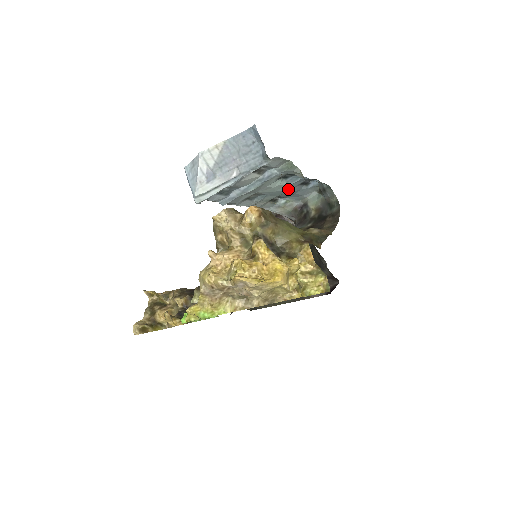
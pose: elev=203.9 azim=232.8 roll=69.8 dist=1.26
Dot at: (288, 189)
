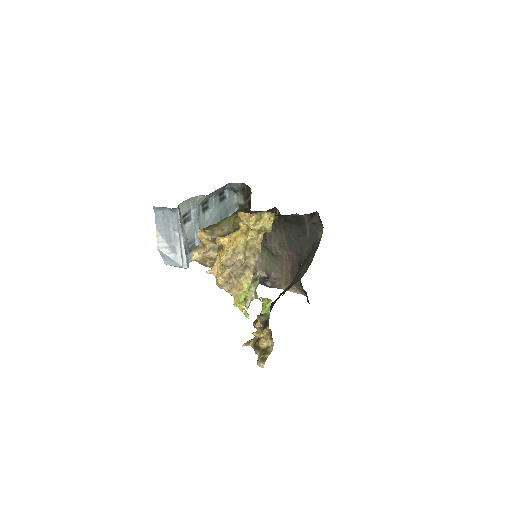
Dot at: (218, 211)
